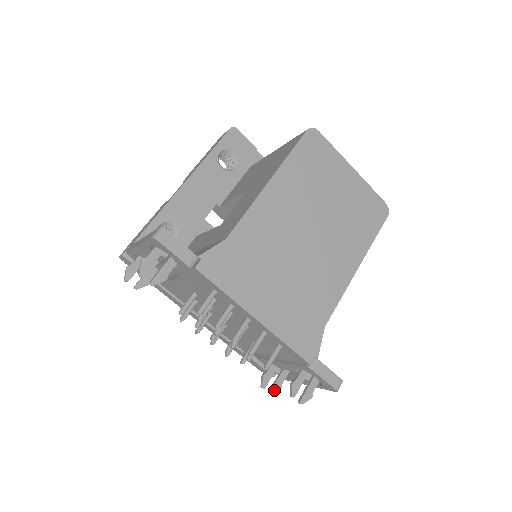
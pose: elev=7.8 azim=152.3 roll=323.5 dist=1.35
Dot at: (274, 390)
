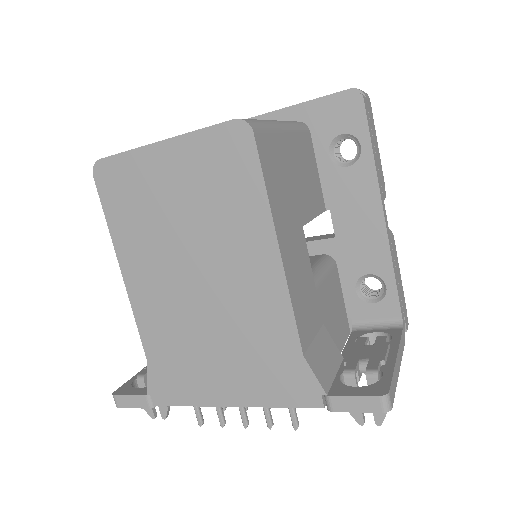
Dot at: occluded
